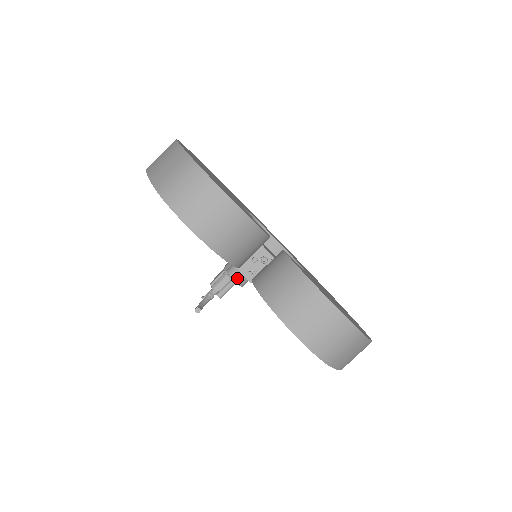
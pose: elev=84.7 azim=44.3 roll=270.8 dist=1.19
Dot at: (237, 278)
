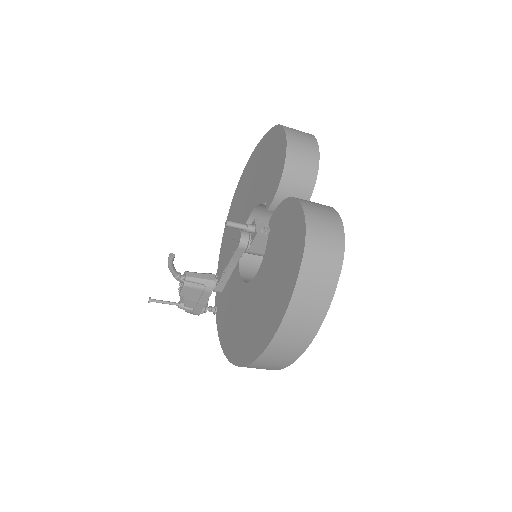
Dot at: (250, 225)
